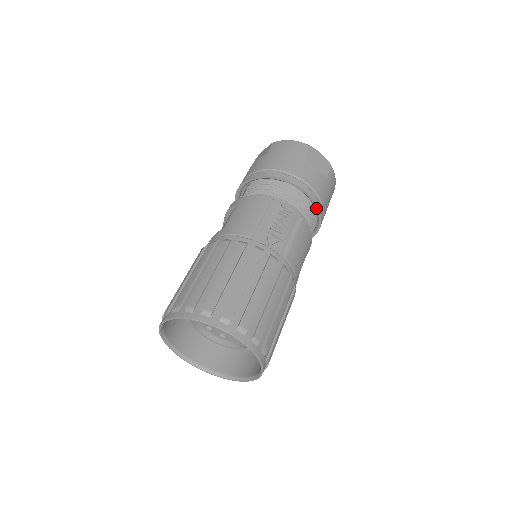
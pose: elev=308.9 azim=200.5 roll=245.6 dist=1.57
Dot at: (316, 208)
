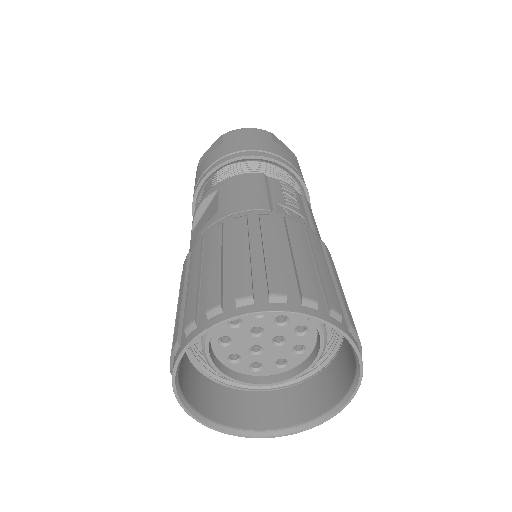
Dot at: (306, 193)
